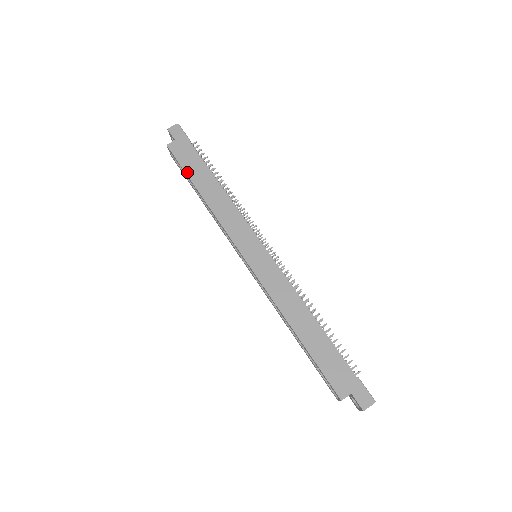
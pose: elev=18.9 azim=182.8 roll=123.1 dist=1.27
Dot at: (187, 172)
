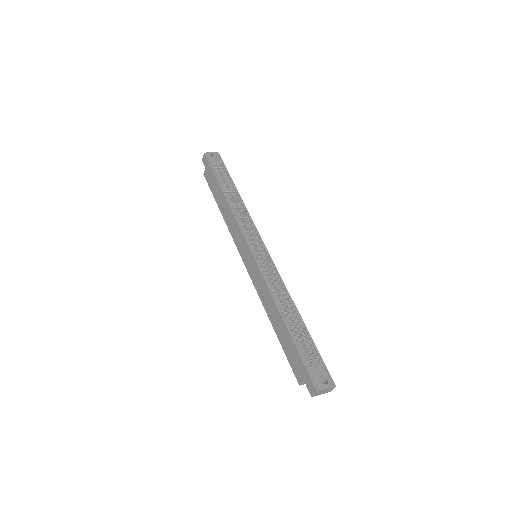
Dot at: (213, 195)
